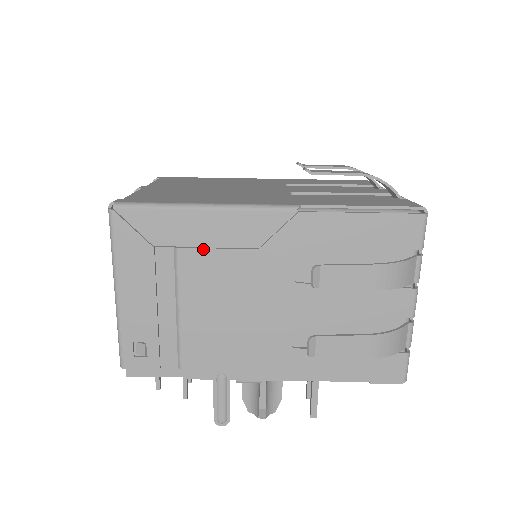
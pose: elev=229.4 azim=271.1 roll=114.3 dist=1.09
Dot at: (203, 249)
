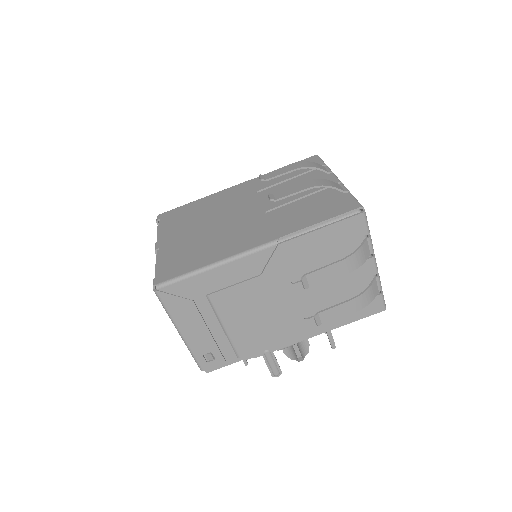
Dot at: (225, 289)
